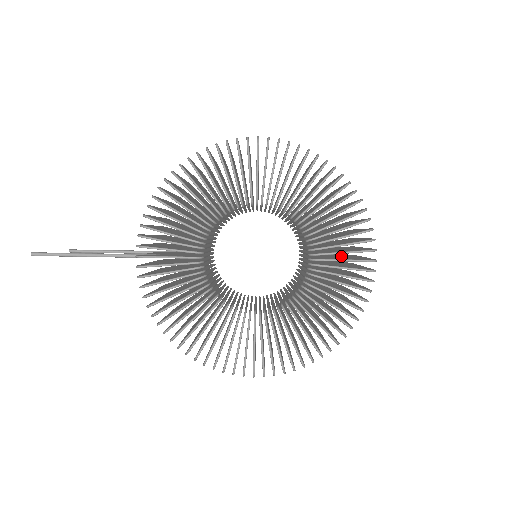
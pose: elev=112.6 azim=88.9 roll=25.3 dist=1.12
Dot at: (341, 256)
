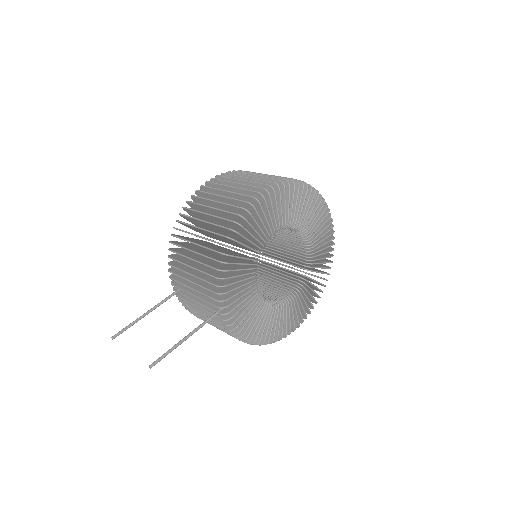
Dot at: occluded
